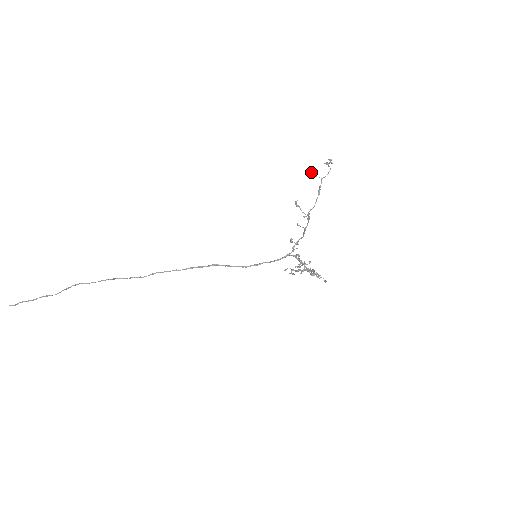
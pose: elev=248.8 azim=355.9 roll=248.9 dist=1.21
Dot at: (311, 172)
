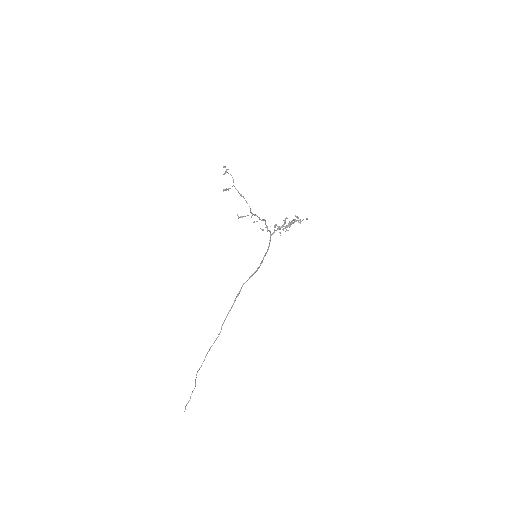
Dot at: (224, 190)
